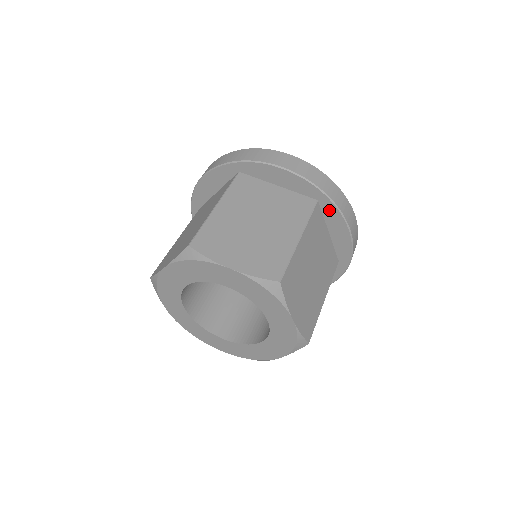
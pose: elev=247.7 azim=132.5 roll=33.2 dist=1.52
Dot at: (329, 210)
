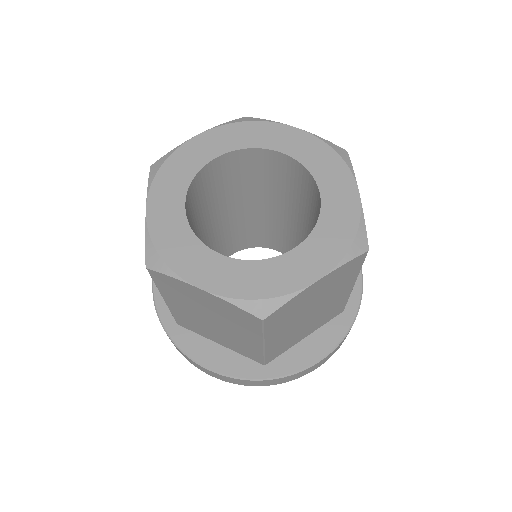
Dot at: occluded
